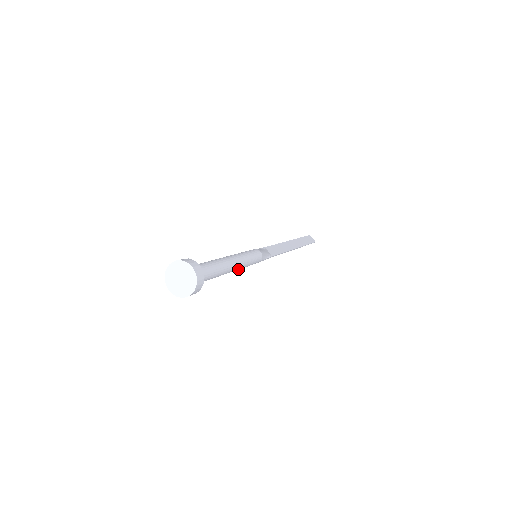
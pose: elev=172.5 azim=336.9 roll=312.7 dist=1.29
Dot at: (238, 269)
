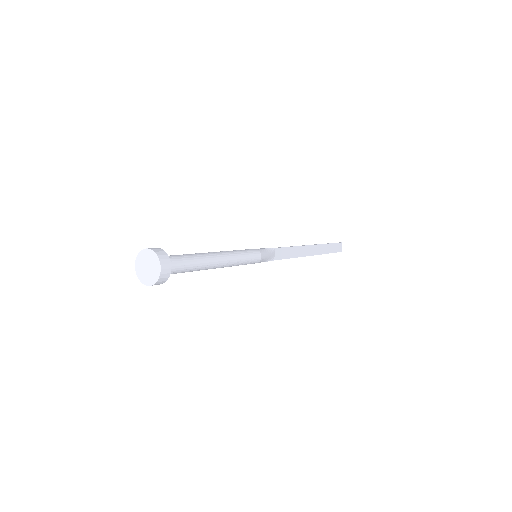
Dot at: occluded
